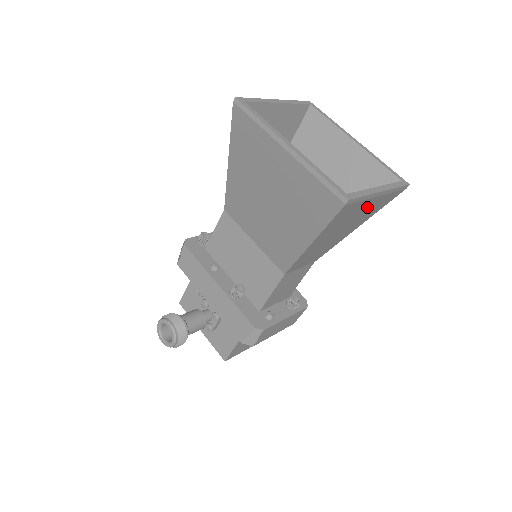
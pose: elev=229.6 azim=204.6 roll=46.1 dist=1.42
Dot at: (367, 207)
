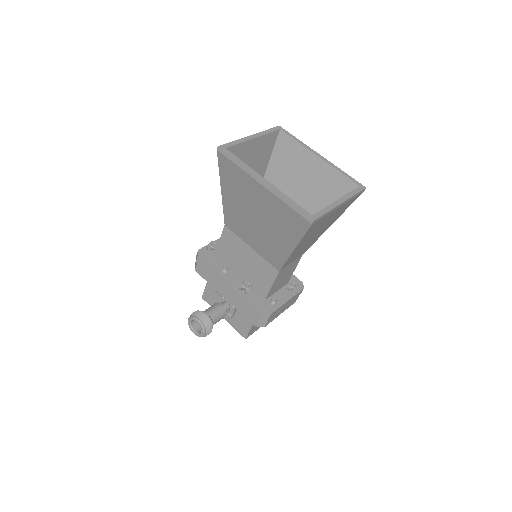
Dot at: (333, 214)
